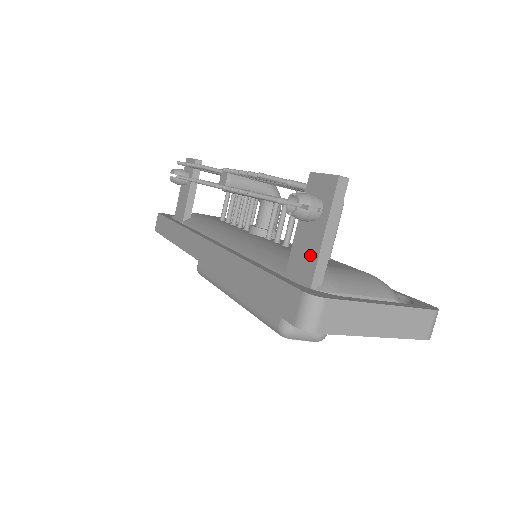
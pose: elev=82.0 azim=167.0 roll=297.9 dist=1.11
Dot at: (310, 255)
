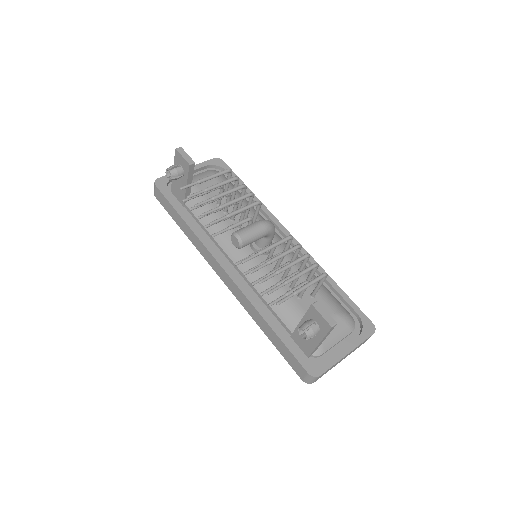
Dot at: (310, 343)
